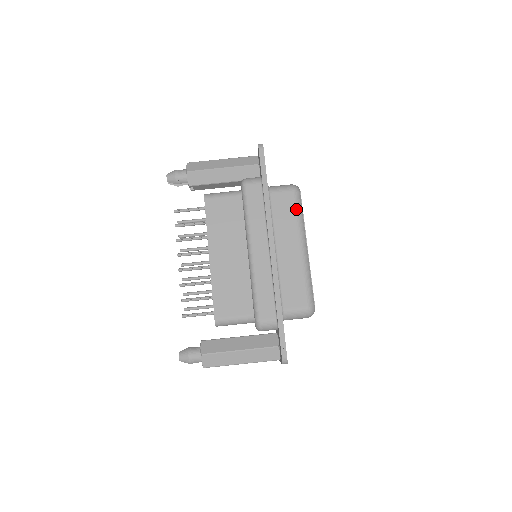
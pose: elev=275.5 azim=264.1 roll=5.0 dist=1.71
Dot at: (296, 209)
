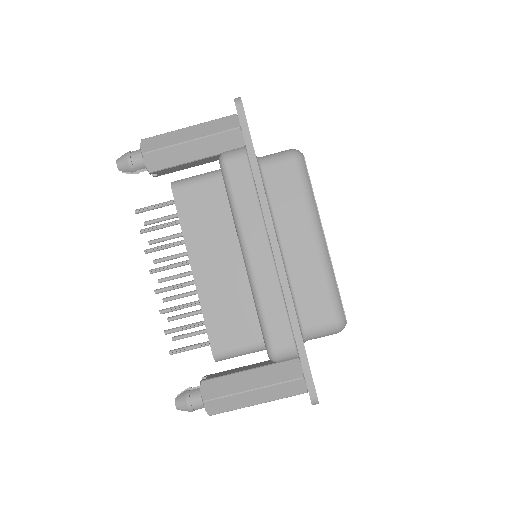
Dot at: (302, 185)
